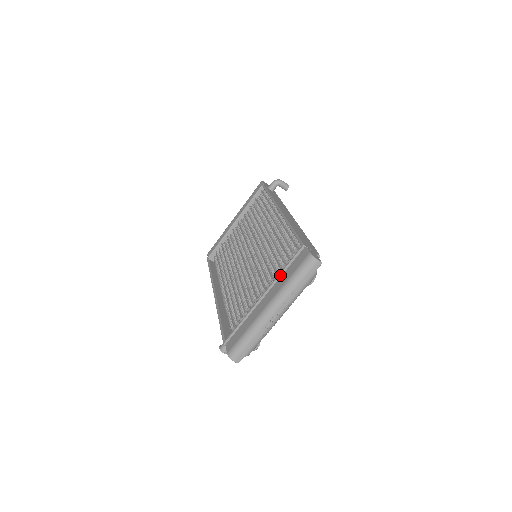
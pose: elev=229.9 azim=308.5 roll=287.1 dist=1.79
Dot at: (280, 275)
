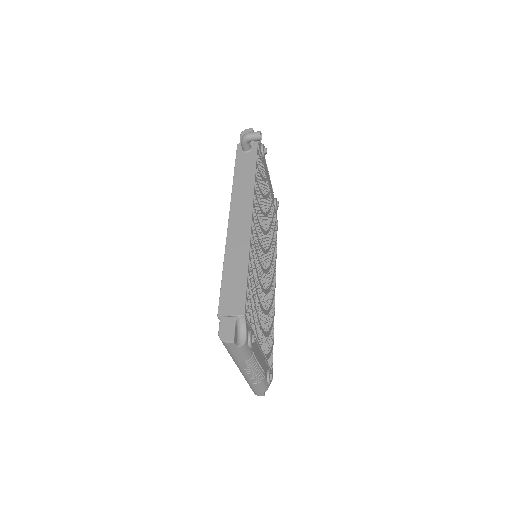
Dot at: occluded
